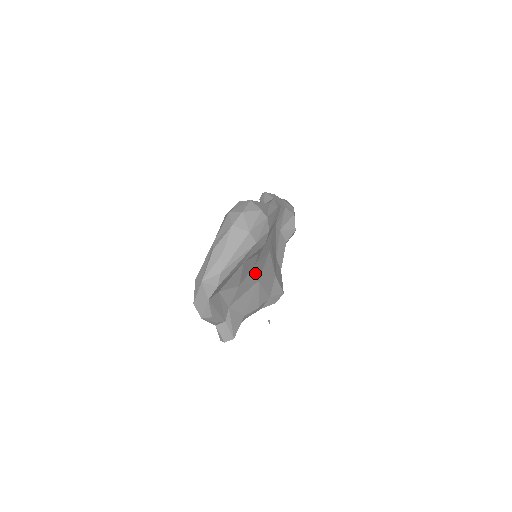
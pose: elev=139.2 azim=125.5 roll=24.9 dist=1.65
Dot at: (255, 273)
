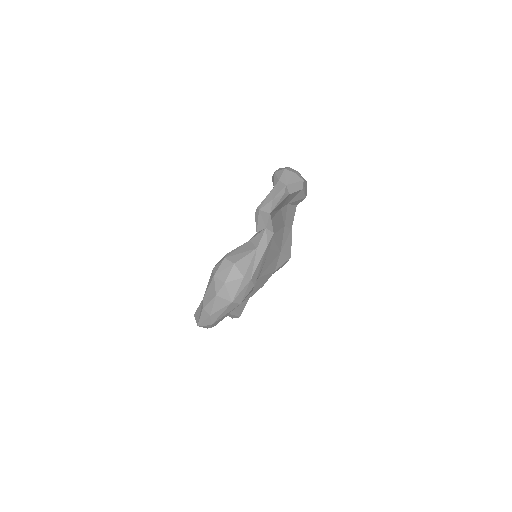
Dot at: occluded
